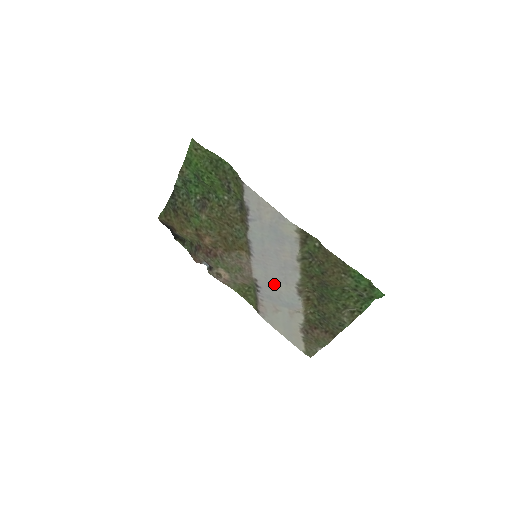
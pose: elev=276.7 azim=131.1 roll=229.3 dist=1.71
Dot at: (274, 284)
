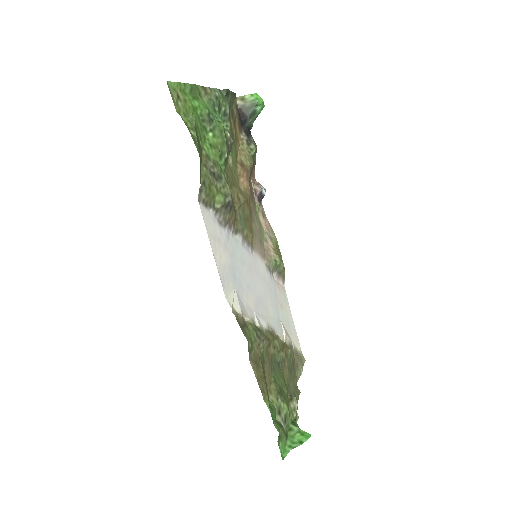
Dot at: (268, 294)
